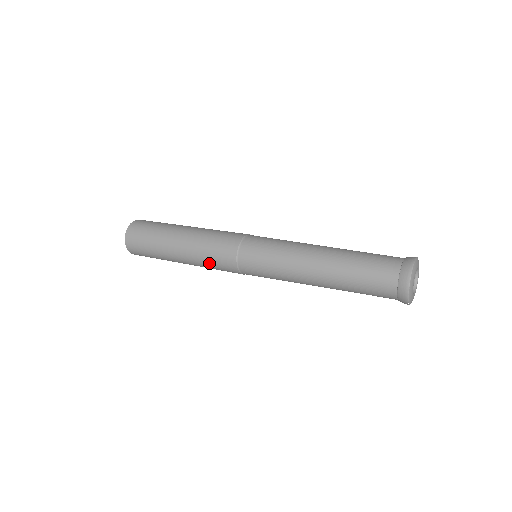
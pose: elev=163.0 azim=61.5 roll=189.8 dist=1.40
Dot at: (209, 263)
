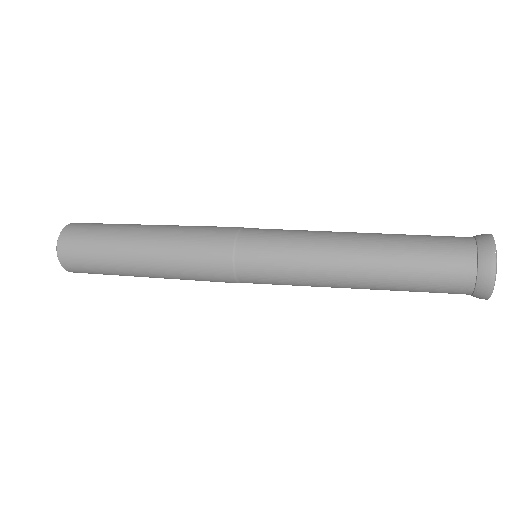
Dot at: (194, 279)
